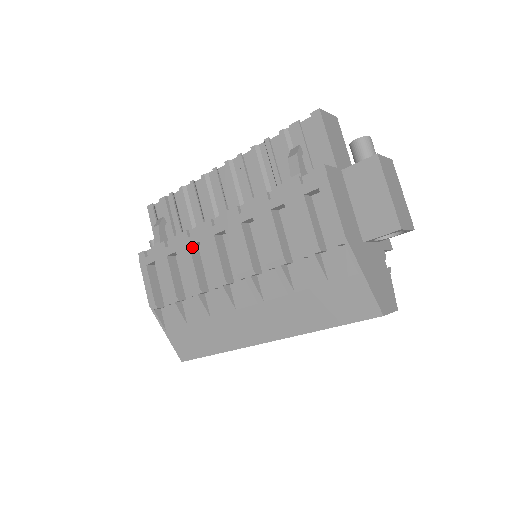
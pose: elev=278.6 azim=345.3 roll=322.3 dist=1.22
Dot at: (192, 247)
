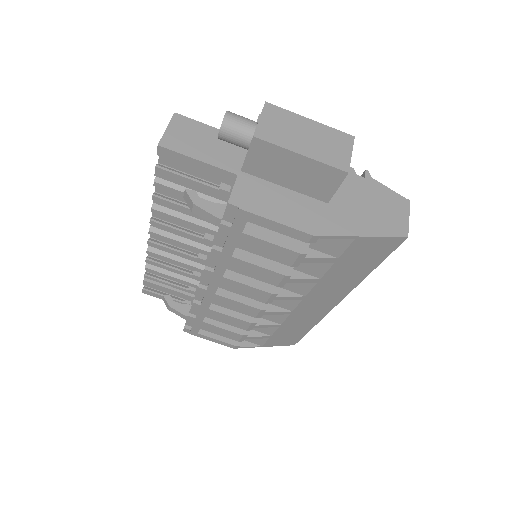
Dot at: (211, 306)
